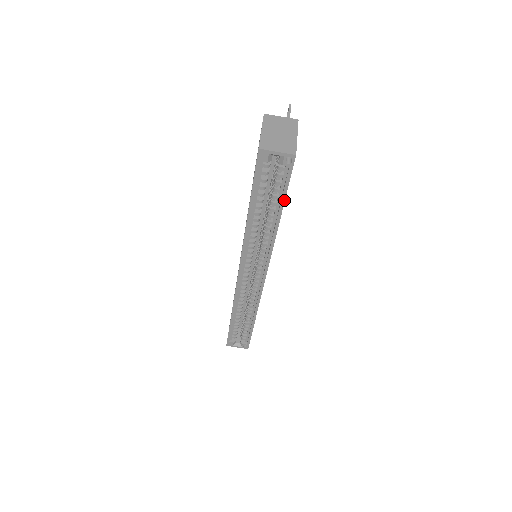
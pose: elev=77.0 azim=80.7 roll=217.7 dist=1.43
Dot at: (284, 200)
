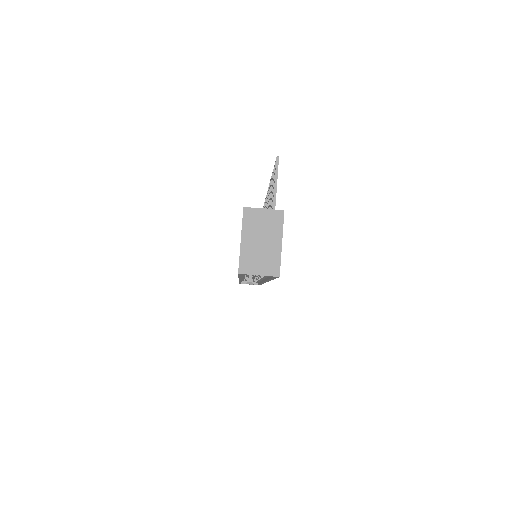
Dot at: occluded
